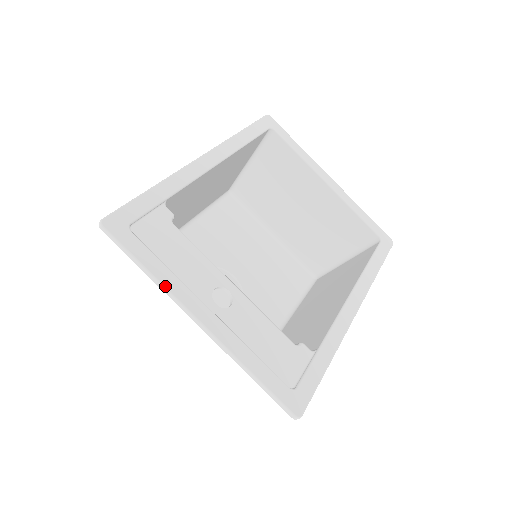
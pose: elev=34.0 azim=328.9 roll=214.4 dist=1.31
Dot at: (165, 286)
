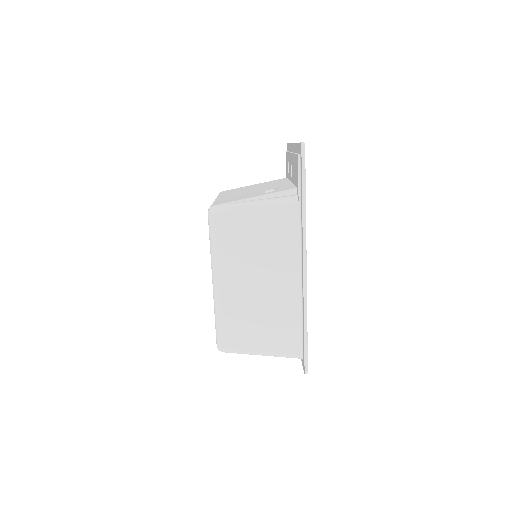
Dot at: occluded
